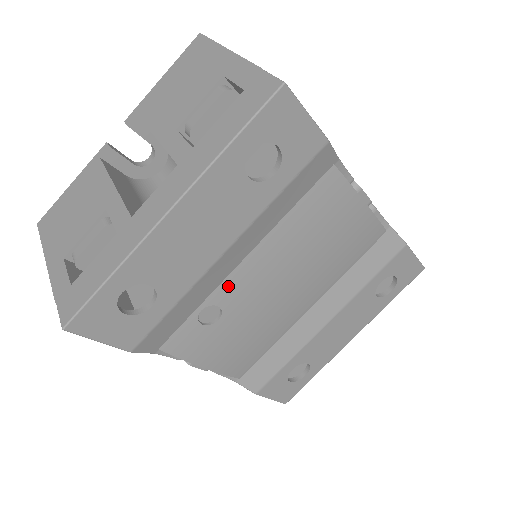
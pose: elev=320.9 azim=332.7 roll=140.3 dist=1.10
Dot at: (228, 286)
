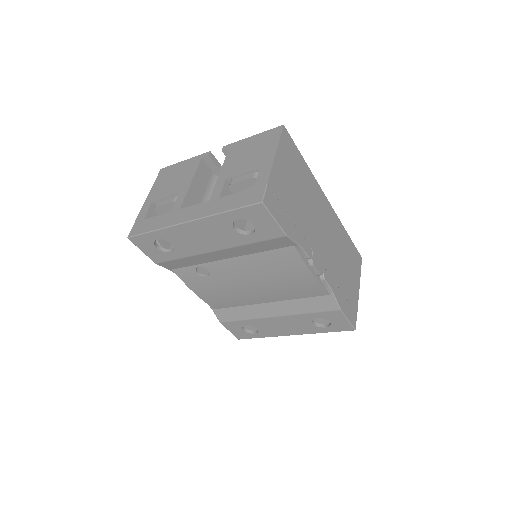
Dot at: (216, 265)
